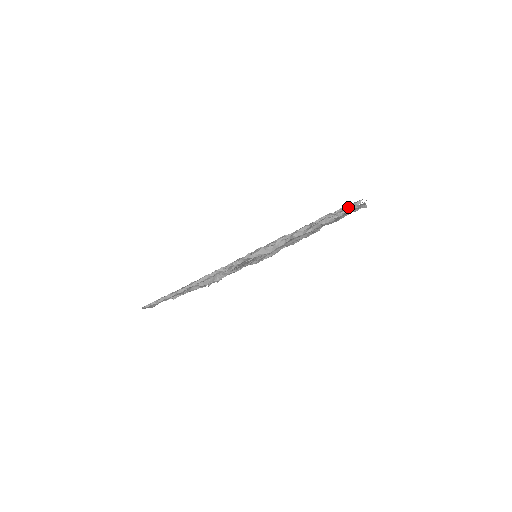
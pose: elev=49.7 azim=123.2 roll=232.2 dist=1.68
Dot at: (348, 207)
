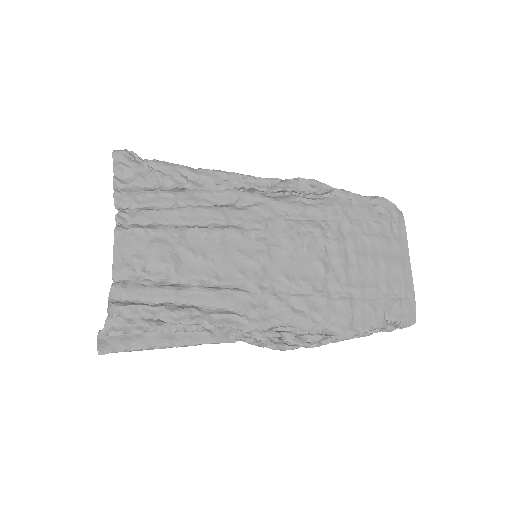
Dot at: (402, 327)
